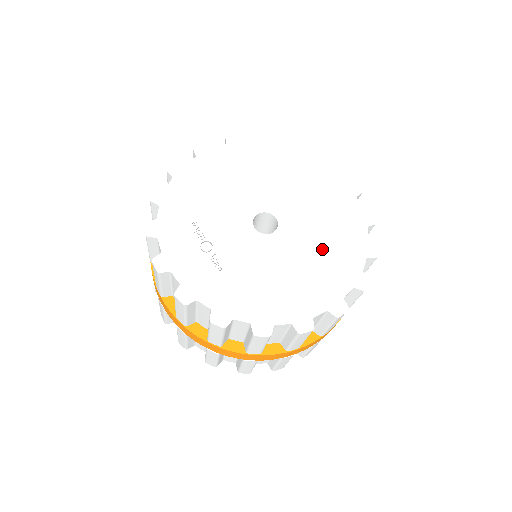
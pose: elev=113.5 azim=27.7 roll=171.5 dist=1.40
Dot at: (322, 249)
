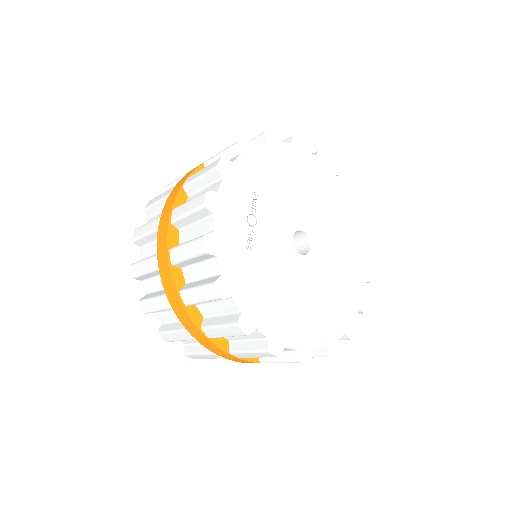
Dot at: (323, 299)
